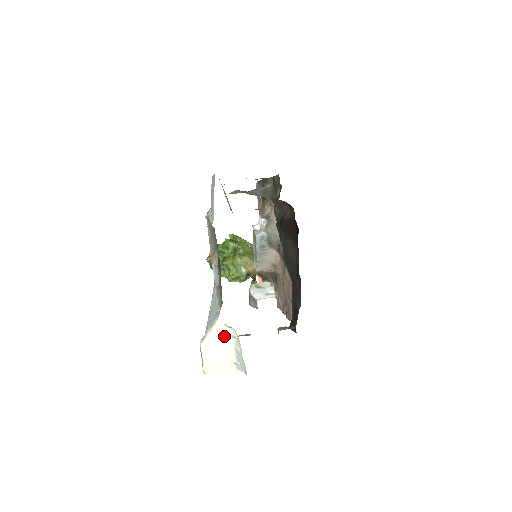
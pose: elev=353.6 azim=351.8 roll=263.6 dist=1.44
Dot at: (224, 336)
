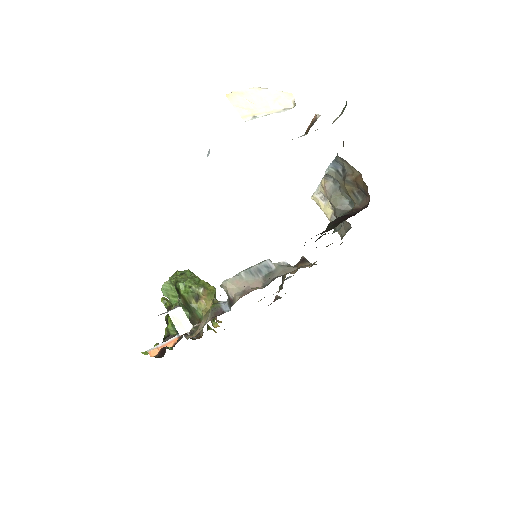
Dot at: (280, 103)
